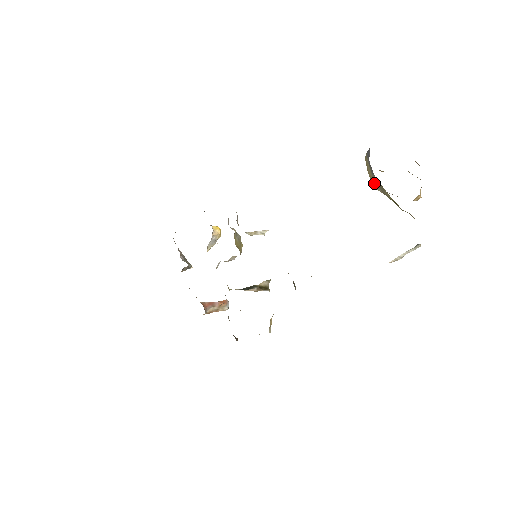
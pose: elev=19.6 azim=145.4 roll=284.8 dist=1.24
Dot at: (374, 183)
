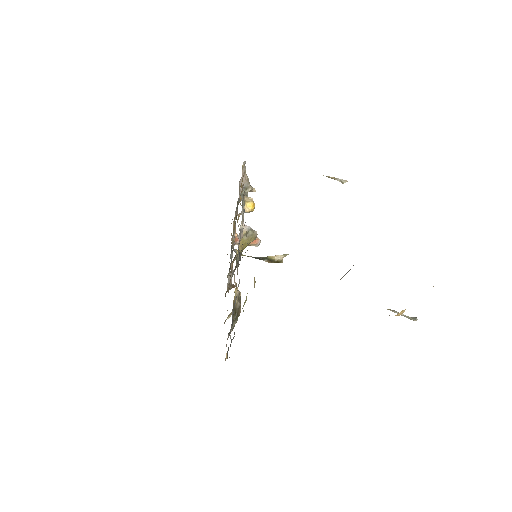
Dot at: occluded
